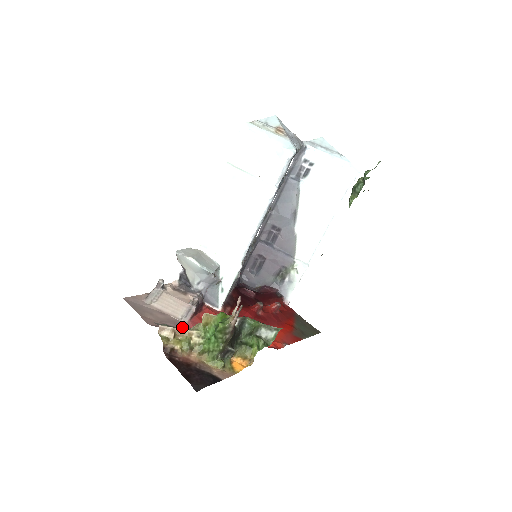
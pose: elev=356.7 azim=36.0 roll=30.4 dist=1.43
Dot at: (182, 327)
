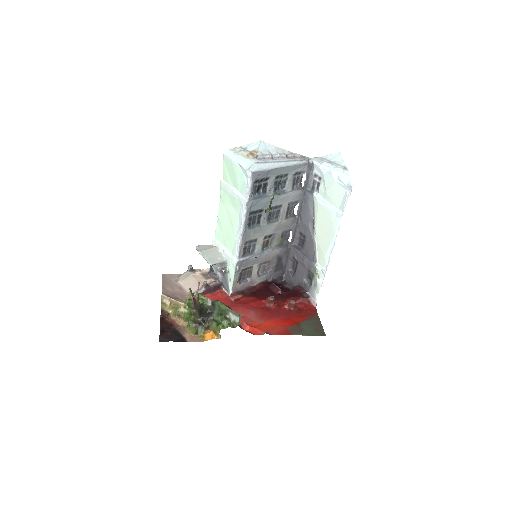
Dot at: occluded
